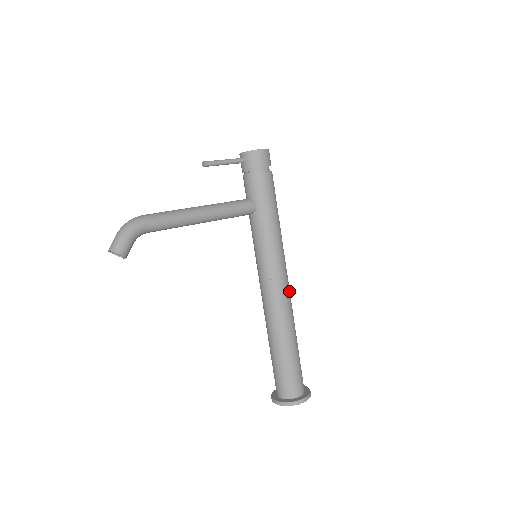
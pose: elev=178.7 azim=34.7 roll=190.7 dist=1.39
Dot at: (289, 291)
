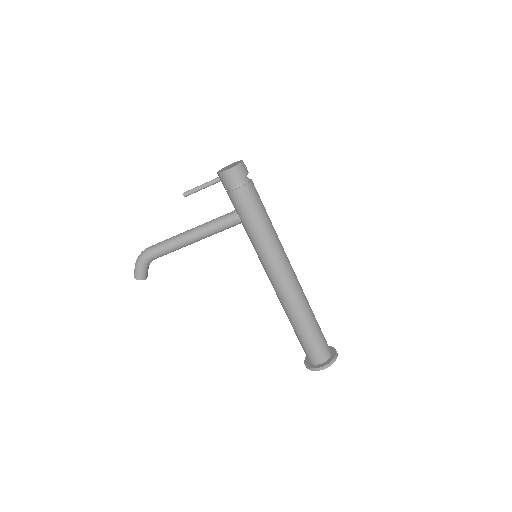
Dot at: (292, 283)
